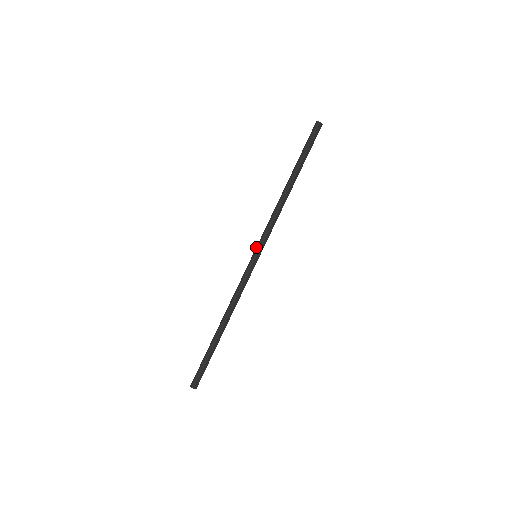
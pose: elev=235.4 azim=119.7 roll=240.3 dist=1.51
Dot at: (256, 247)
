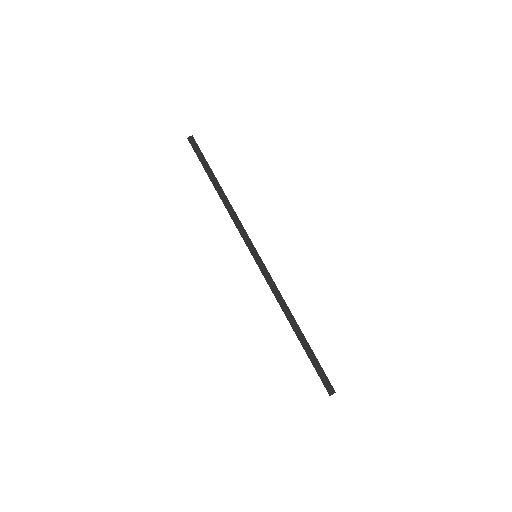
Dot at: occluded
